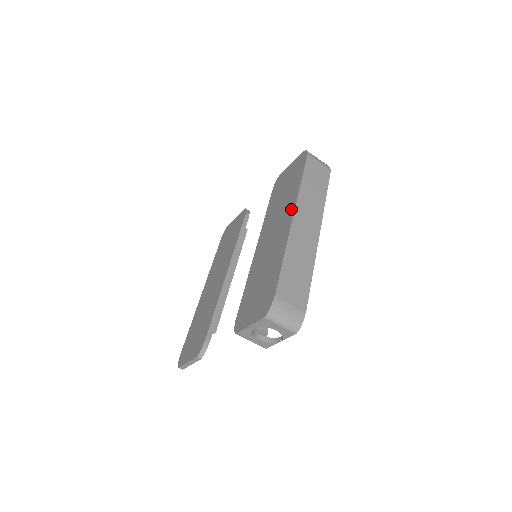
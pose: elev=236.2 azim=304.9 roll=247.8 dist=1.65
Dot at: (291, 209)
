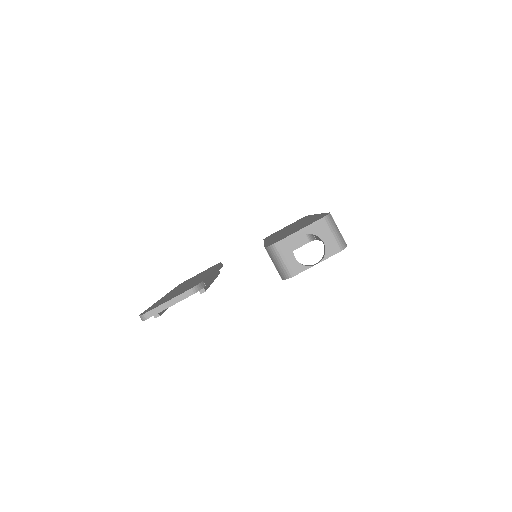
Dot at: occluded
